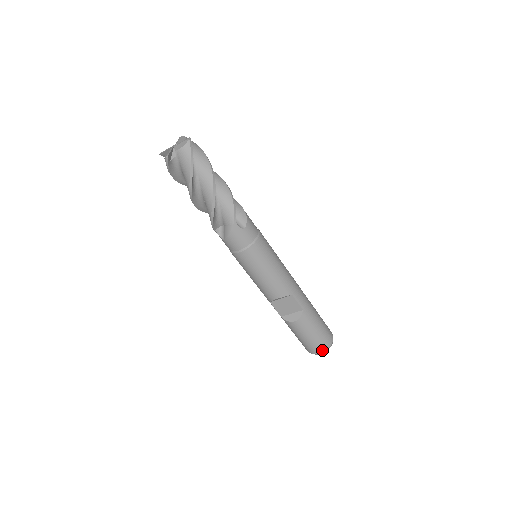
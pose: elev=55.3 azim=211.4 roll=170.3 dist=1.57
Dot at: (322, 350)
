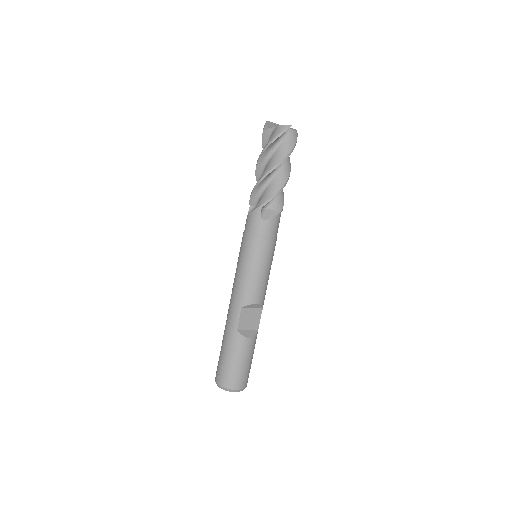
Dot at: (244, 386)
